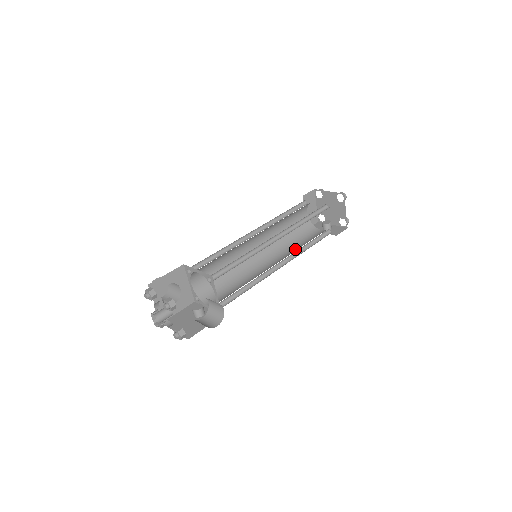
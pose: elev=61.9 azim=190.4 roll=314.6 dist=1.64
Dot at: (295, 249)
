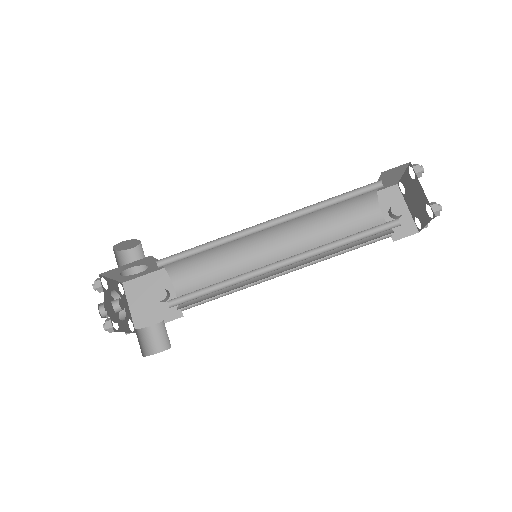
Dot at: (323, 243)
